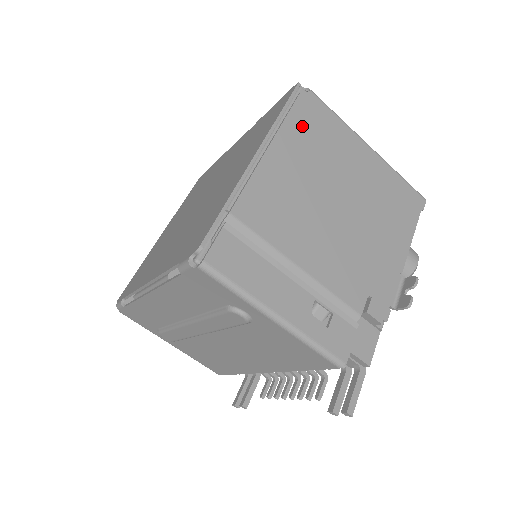
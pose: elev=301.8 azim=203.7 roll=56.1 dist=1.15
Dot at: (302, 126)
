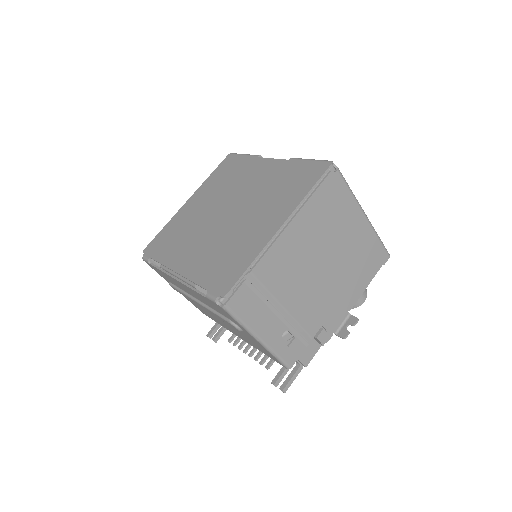
Dot at: (321, 202)
